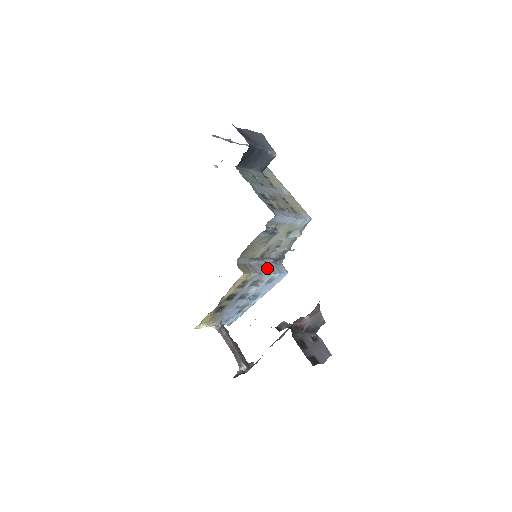
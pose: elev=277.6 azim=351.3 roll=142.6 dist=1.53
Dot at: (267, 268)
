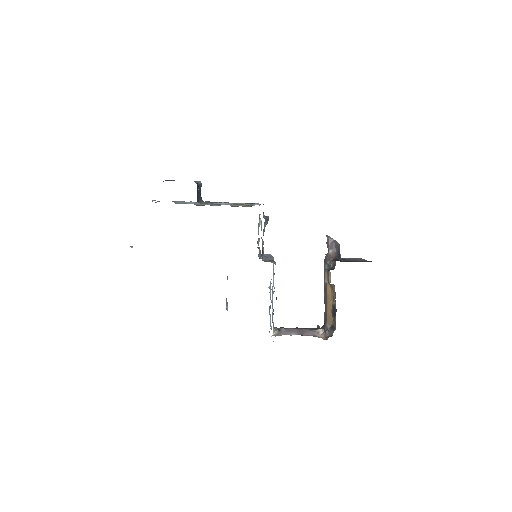
Dot at: (270, 256)
